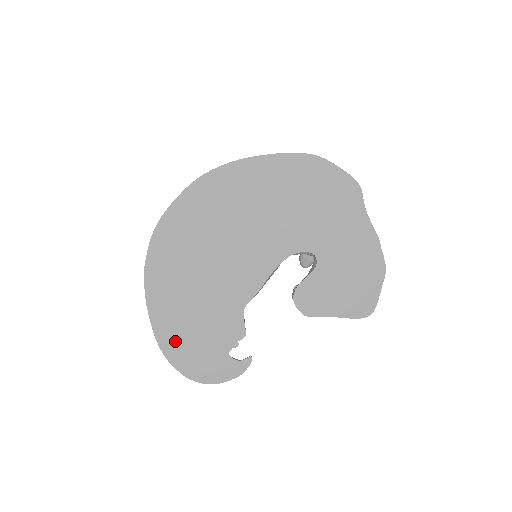
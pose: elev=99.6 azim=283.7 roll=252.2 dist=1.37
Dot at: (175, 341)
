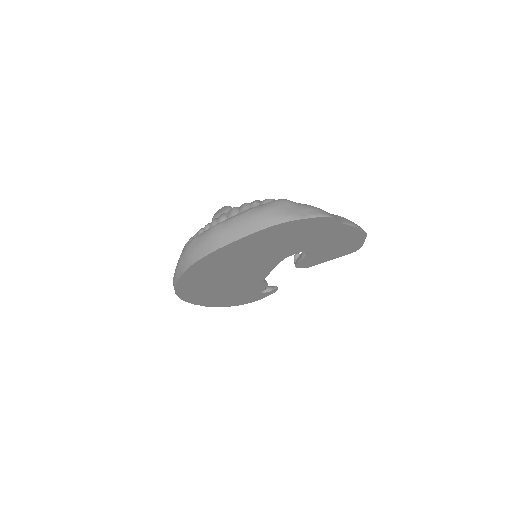
Dot at: (223, 303)
